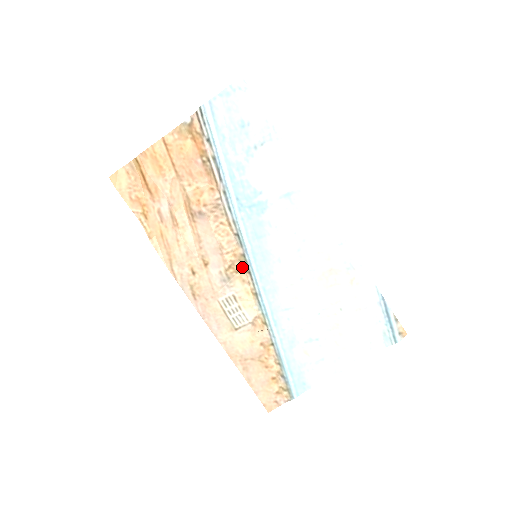
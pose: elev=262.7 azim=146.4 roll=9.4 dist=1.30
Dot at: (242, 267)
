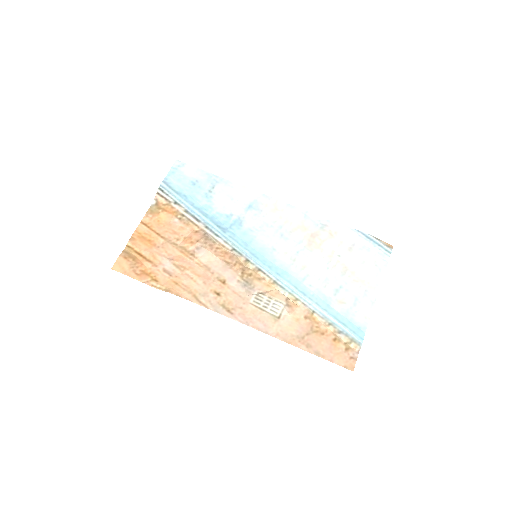
Dot at: (251, 270)
